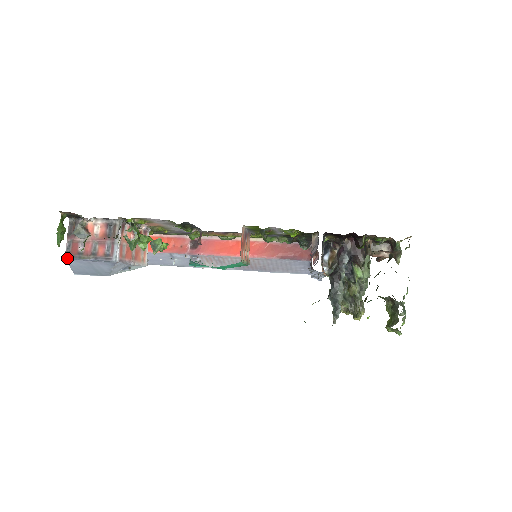
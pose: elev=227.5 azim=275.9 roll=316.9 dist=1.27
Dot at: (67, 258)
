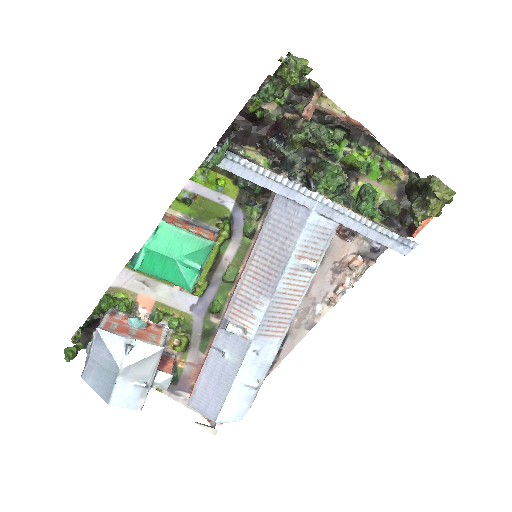
Dot at: (82, 375)
